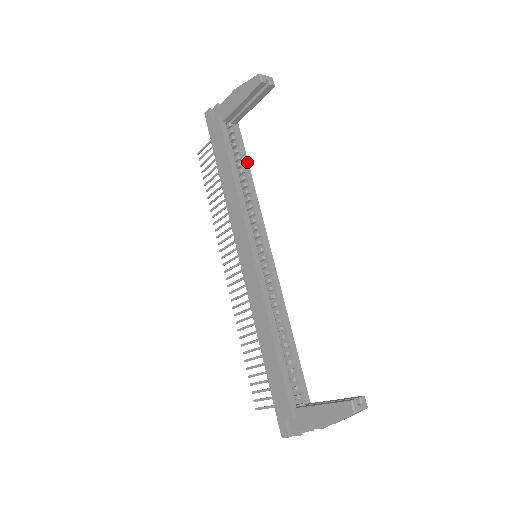
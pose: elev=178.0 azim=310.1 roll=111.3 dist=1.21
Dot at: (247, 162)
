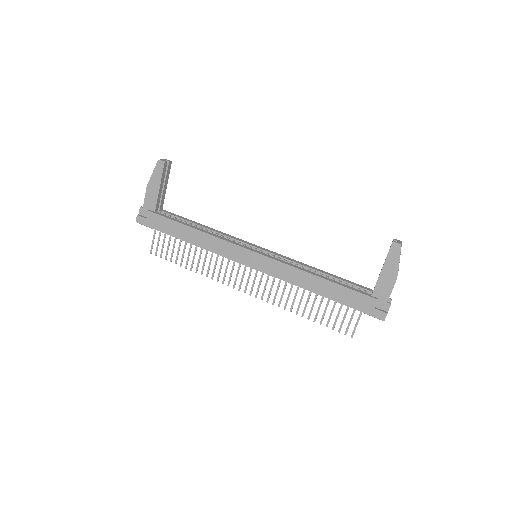
Dot at: (192, 221)
